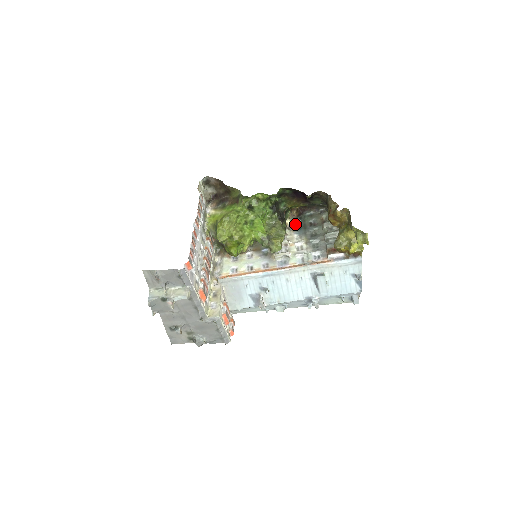
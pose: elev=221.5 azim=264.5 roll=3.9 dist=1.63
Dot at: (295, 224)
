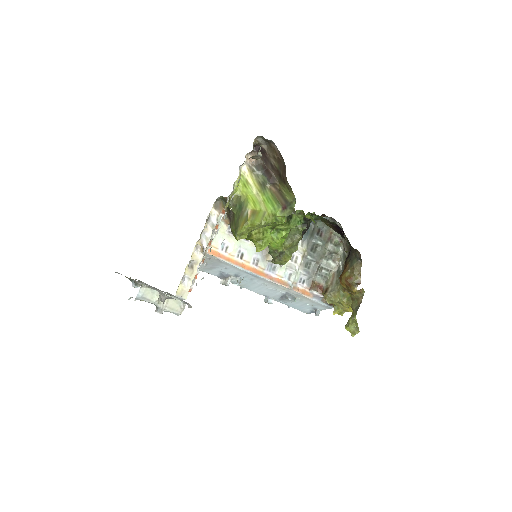
Dot at: occluded
